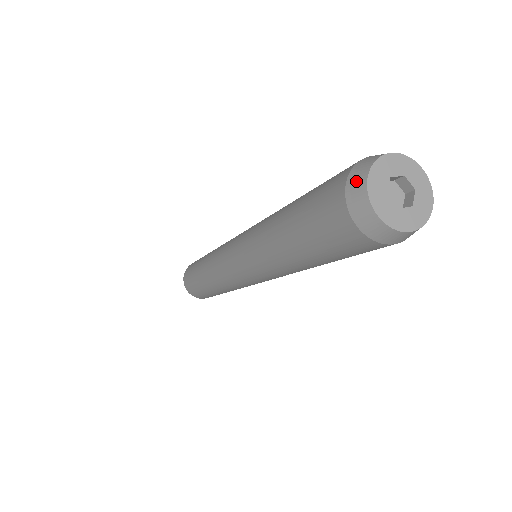
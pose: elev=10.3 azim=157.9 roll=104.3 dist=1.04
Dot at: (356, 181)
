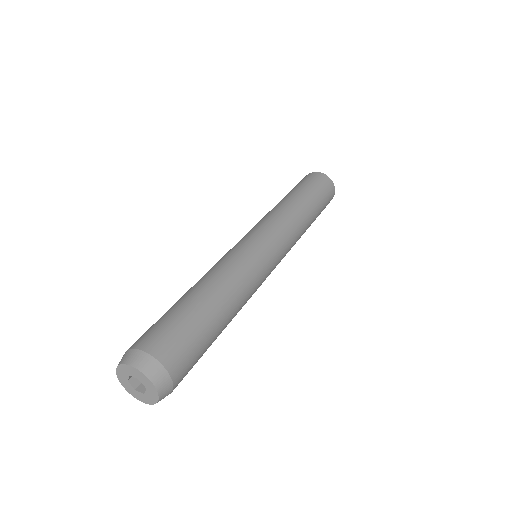
Dot at: occluded
